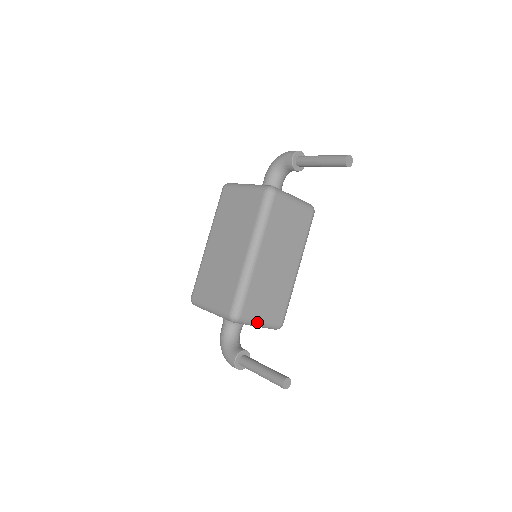
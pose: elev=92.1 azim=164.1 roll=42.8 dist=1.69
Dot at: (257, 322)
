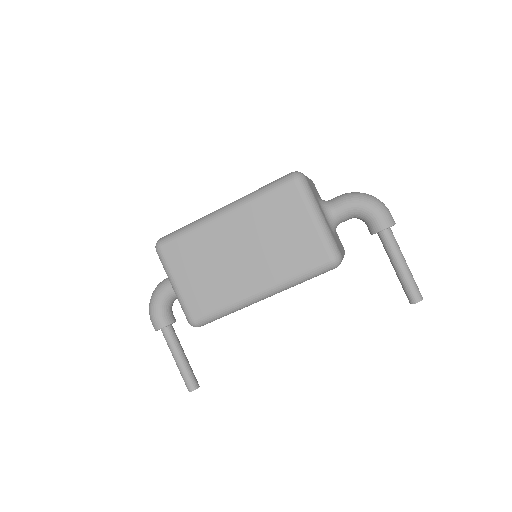
Dot at: occluded
